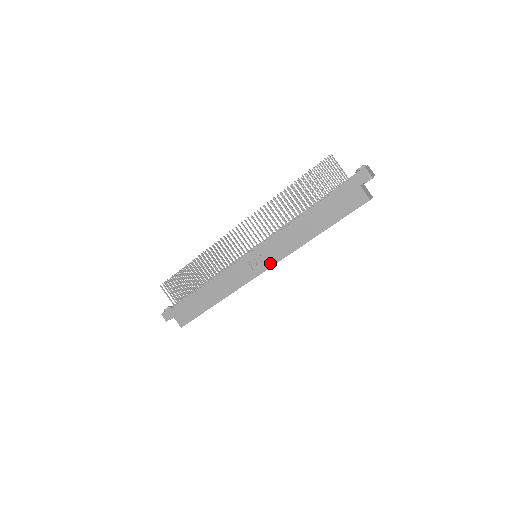
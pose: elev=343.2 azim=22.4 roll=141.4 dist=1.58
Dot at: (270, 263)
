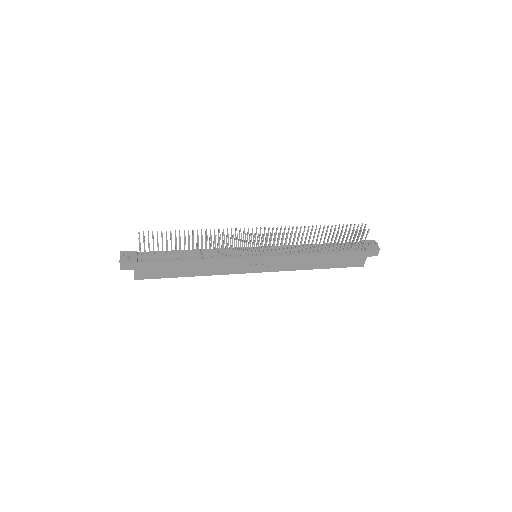
Dot at: (267, 270)
